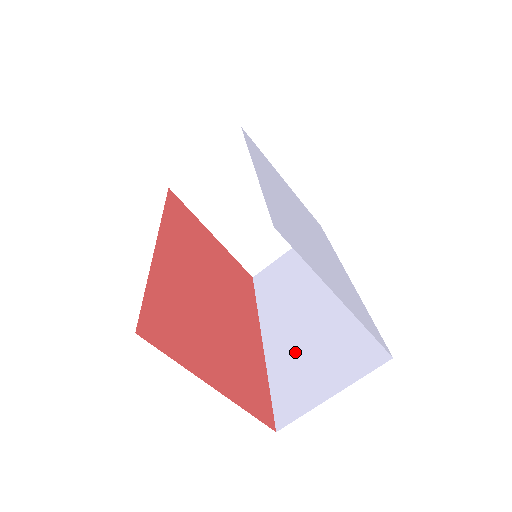
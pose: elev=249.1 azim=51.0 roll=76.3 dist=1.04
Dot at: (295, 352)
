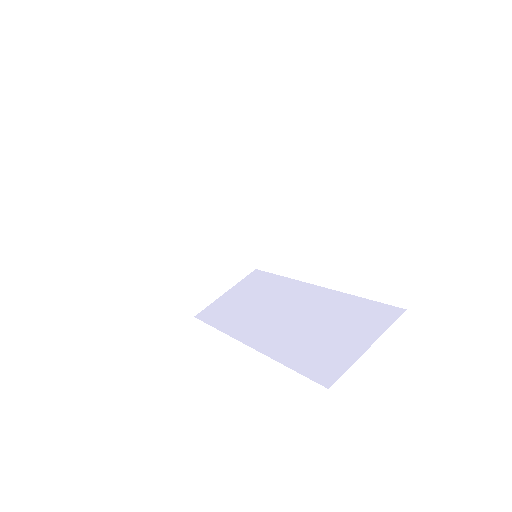
Dot at: (301, 339)
